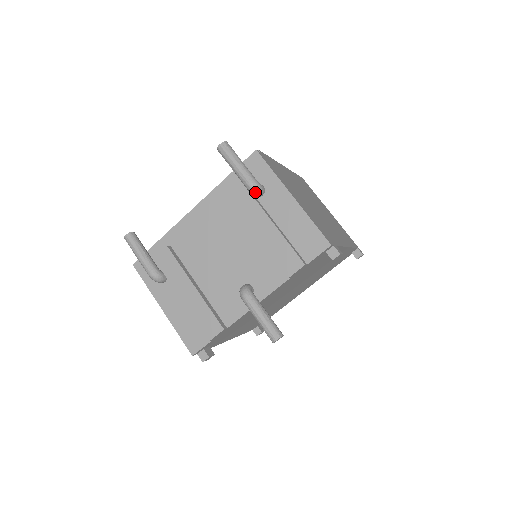
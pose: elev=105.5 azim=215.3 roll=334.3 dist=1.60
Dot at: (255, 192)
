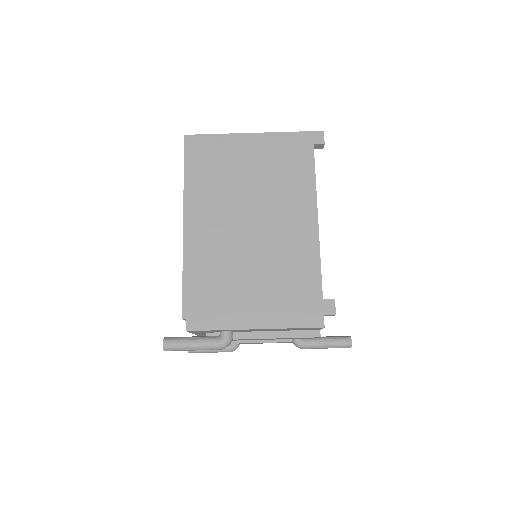
Dot at: (229, 344)
